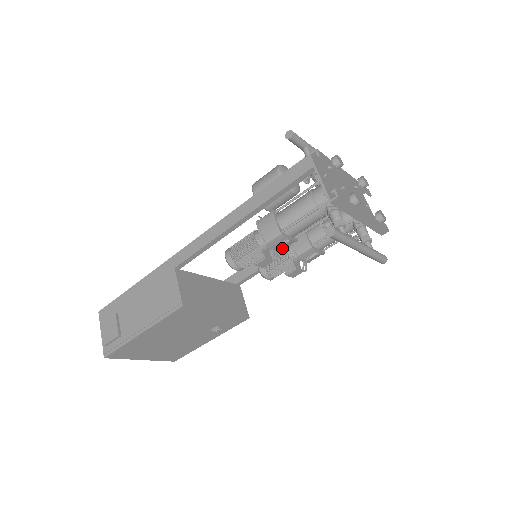
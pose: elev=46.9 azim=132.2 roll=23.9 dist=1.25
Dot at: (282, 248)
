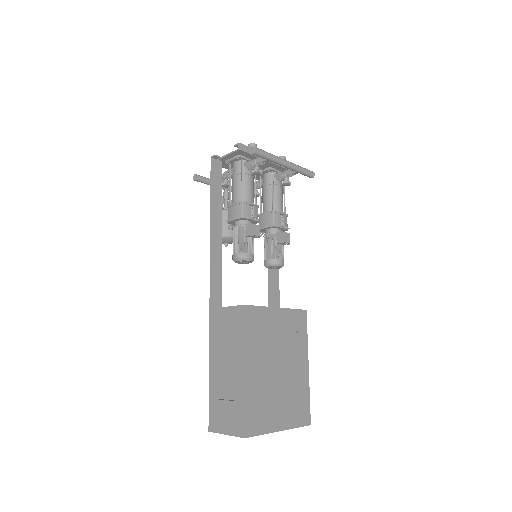
Dot at: occluded
